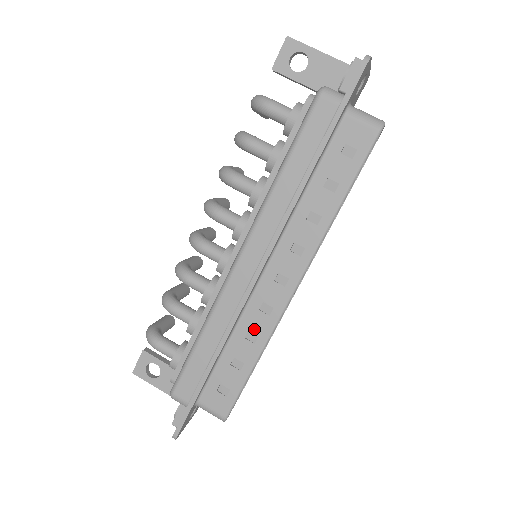
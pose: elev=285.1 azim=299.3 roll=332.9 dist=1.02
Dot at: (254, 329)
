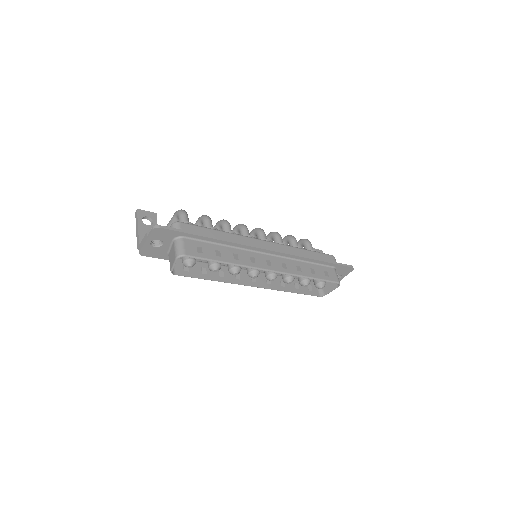
Dot at: (240, 257)
